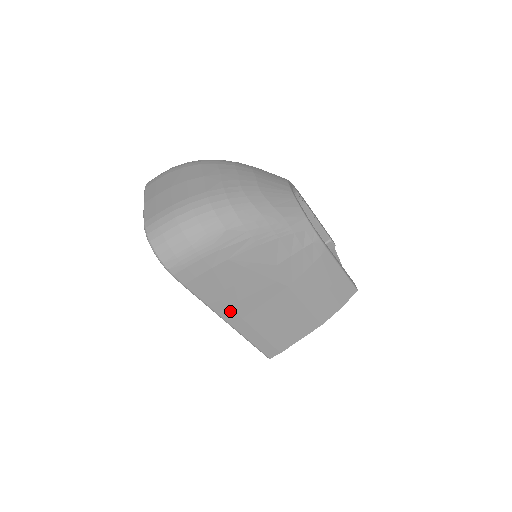
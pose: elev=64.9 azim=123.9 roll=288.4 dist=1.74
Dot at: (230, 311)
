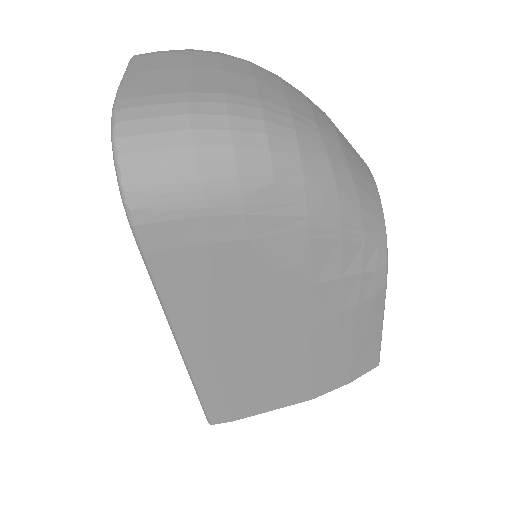
Dot at: (197, 332)
